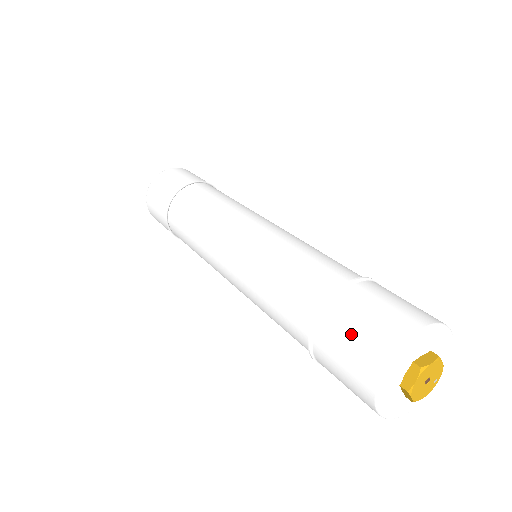
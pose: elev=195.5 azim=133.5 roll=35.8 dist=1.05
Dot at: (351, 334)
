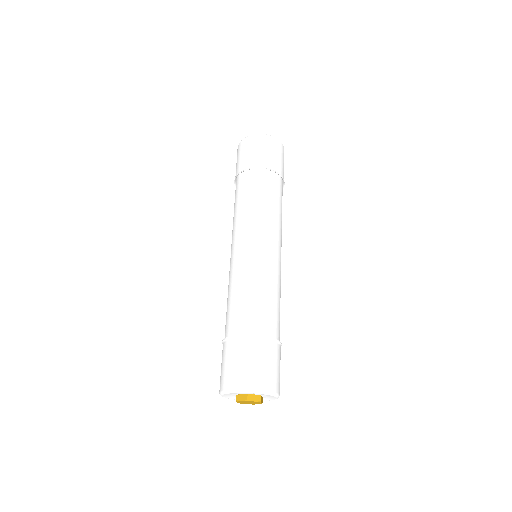
Dot at: (221, 366)
